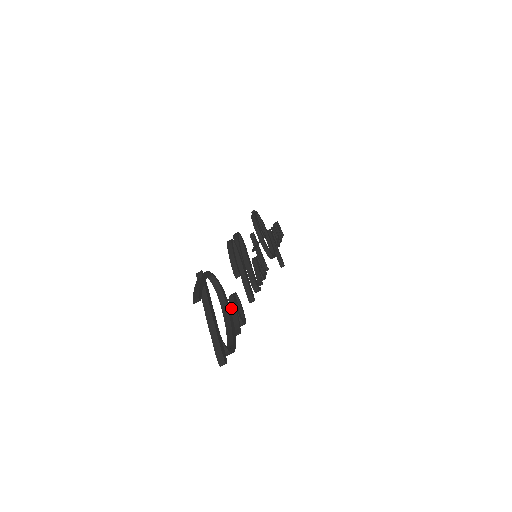
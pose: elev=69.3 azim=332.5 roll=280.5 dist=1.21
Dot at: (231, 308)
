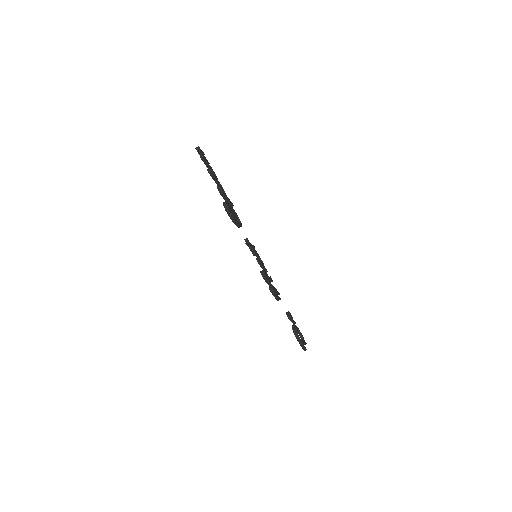
Dot at: (290, 320)
